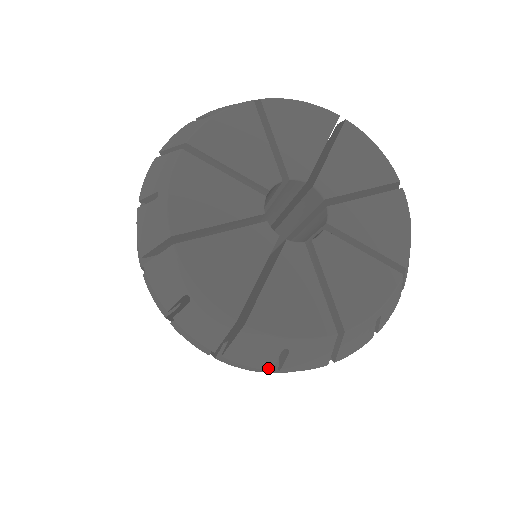
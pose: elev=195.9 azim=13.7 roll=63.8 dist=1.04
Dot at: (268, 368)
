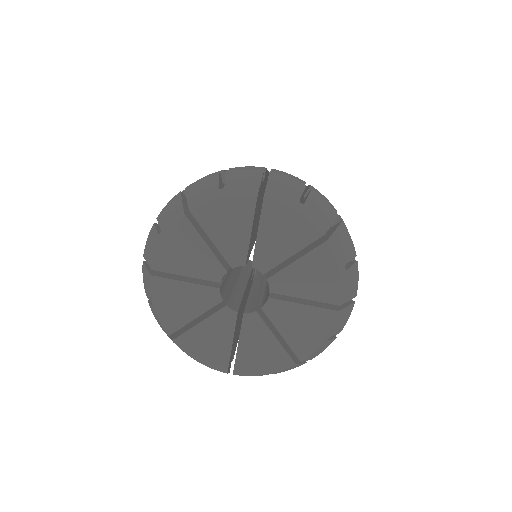
Dot at: occluded
